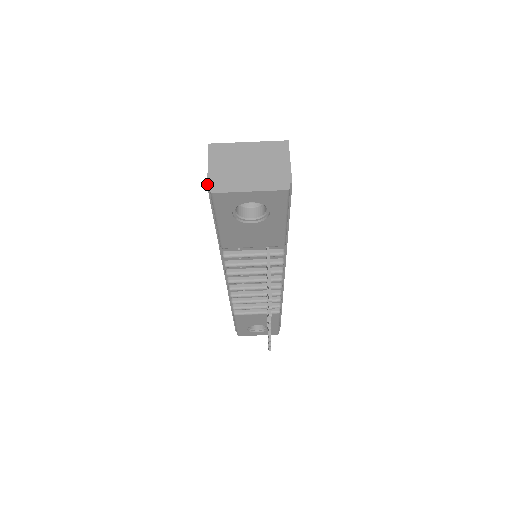
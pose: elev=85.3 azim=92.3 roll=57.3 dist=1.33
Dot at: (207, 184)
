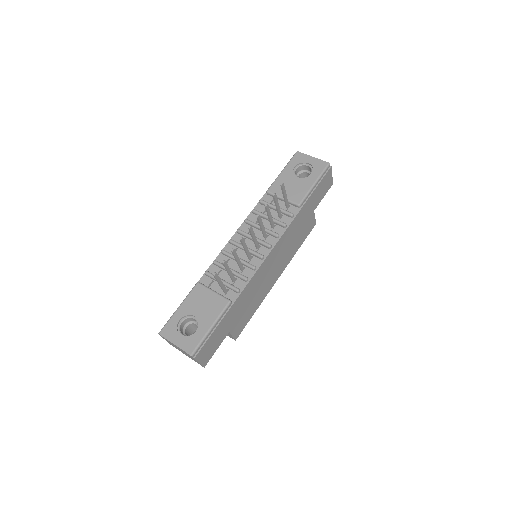
Dot at: occluded
